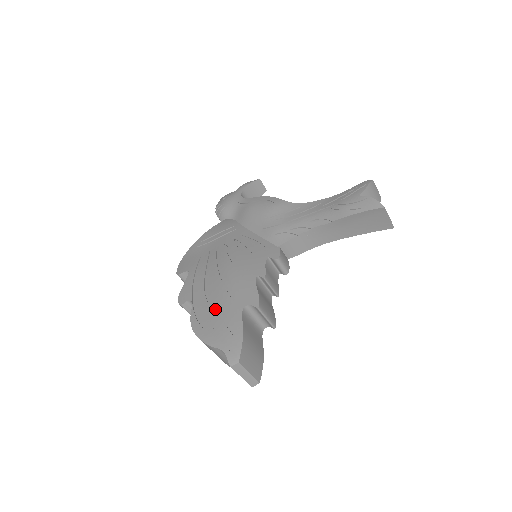
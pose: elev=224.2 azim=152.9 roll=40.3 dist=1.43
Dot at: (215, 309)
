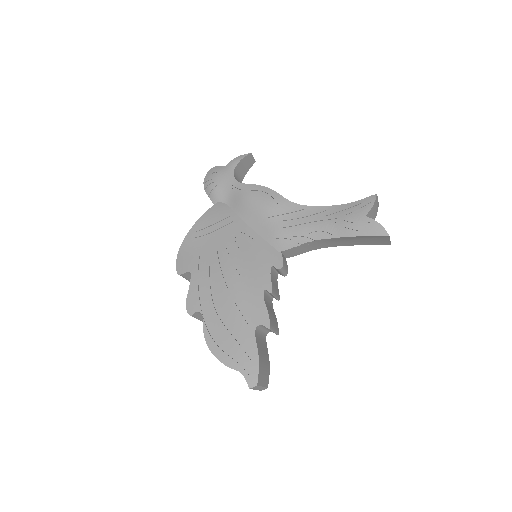
Dot at: (227, 326)
